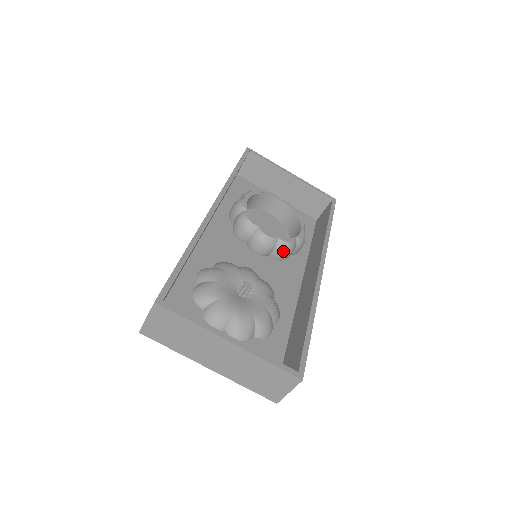
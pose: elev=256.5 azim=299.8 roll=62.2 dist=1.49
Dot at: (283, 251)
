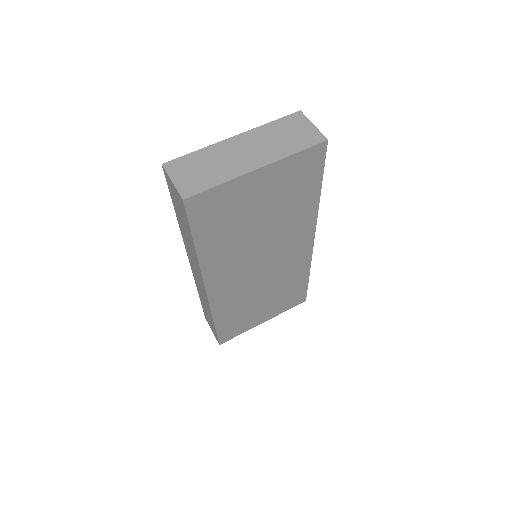
Dot at: occluded
